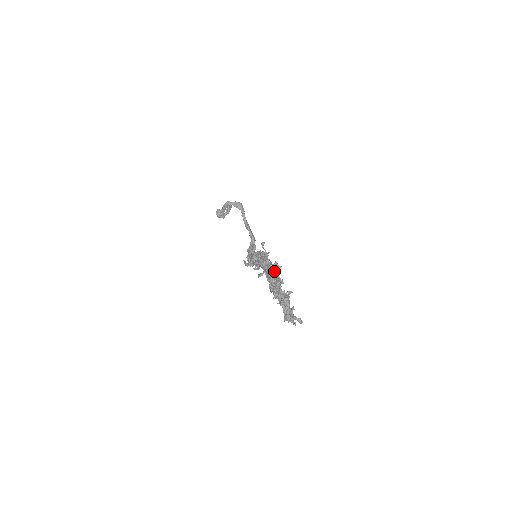
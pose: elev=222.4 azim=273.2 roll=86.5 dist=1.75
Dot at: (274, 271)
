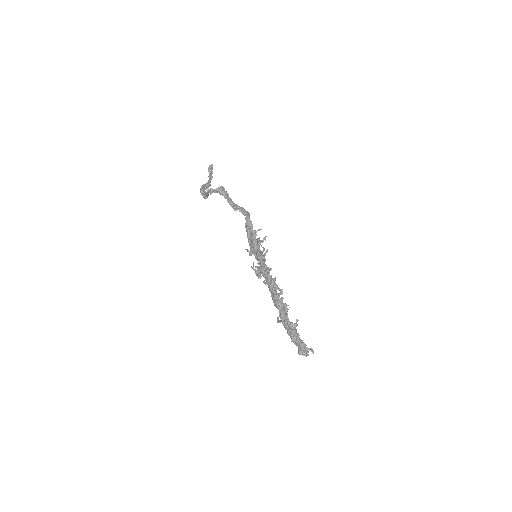
Dot at: (277, 295)
